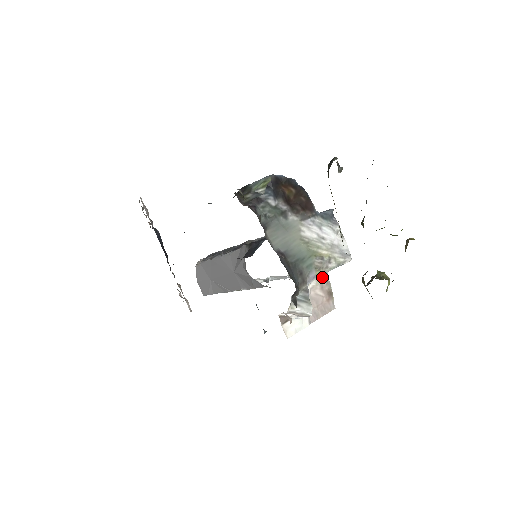
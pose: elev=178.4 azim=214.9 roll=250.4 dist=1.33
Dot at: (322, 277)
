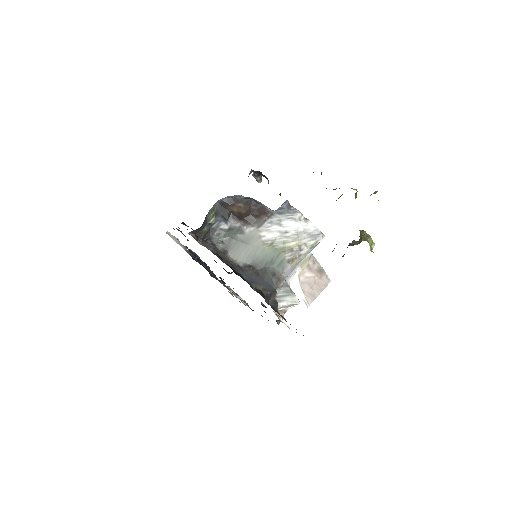
Dot at: (305, 261)
